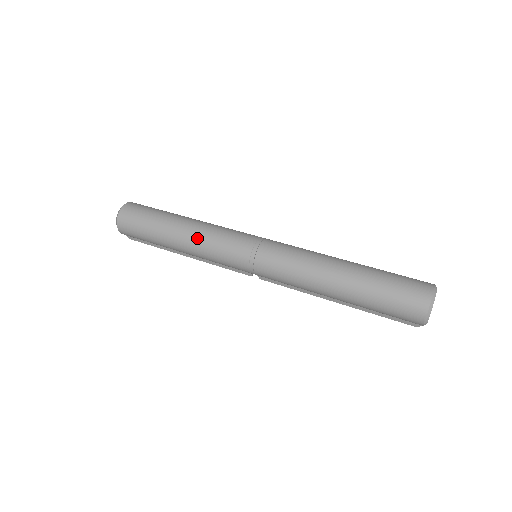
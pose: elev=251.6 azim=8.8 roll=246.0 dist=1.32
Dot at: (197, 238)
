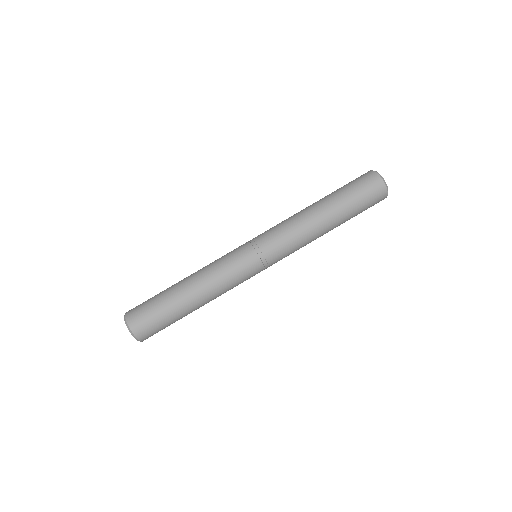
Dot at: (218, 294)
